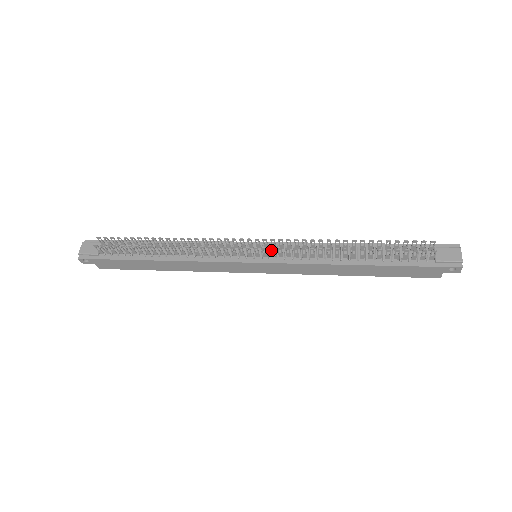
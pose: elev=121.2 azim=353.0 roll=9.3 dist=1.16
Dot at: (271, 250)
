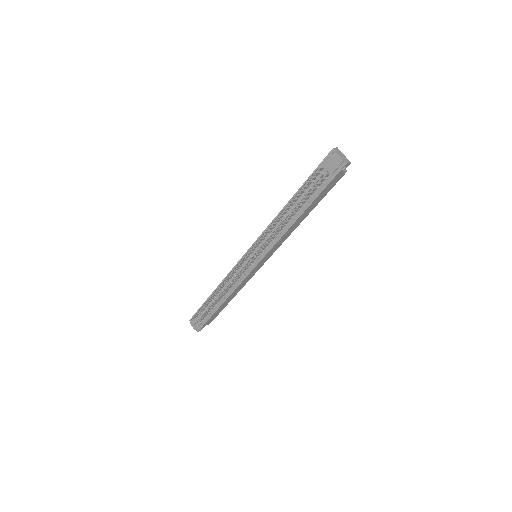
Dot at: (257, 249)
